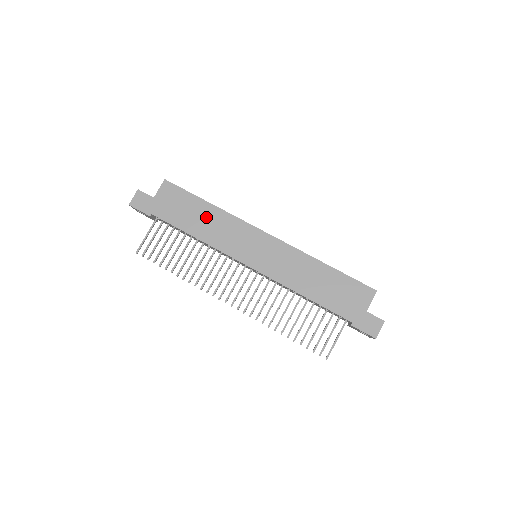
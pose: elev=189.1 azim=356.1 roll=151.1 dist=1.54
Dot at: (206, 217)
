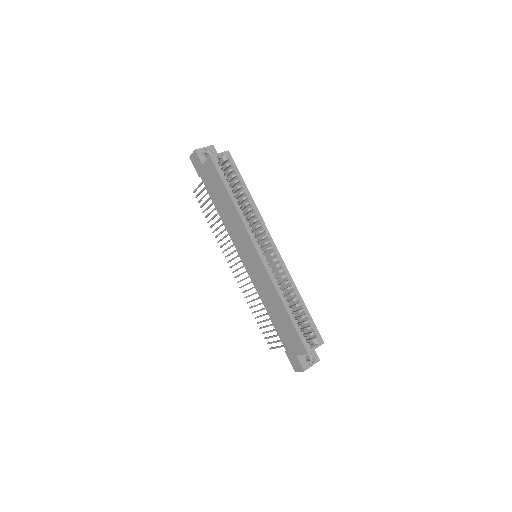
Dot at: (227, 208)
